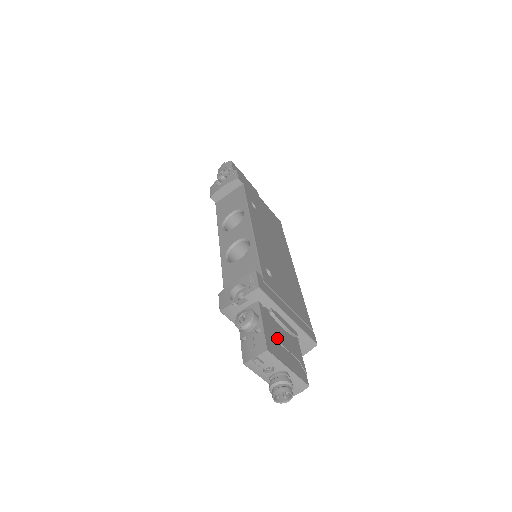
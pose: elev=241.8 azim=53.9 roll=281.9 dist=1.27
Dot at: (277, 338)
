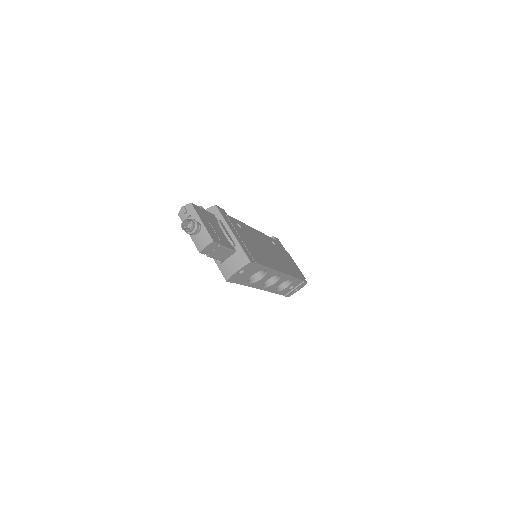
Dot at: (210, 221)
